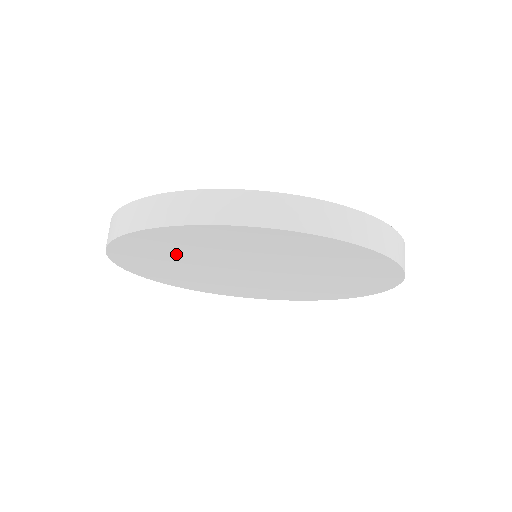
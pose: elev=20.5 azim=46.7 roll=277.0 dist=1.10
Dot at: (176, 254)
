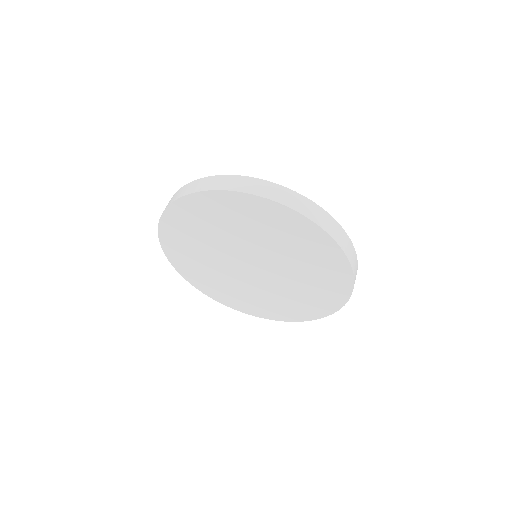
Dot at: (195, 241)
